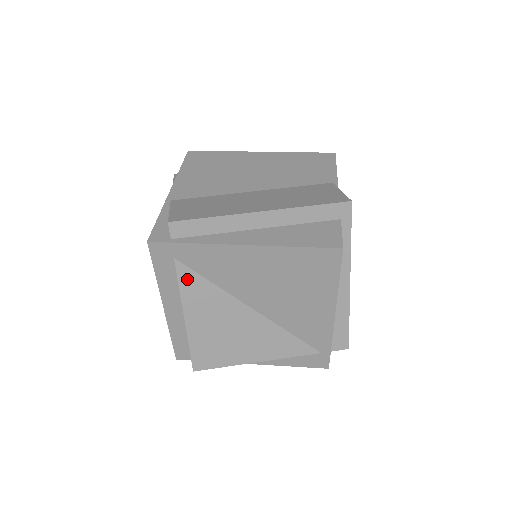
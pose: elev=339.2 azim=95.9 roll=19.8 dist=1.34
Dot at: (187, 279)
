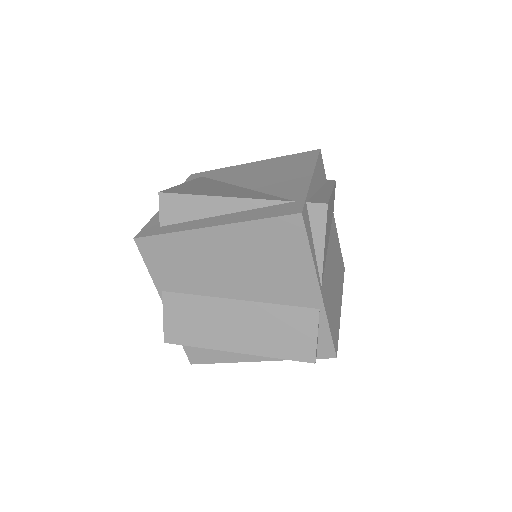
Dot at: (202, 179)
